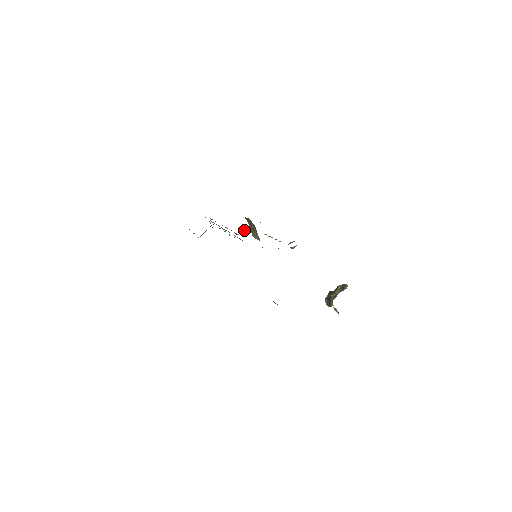
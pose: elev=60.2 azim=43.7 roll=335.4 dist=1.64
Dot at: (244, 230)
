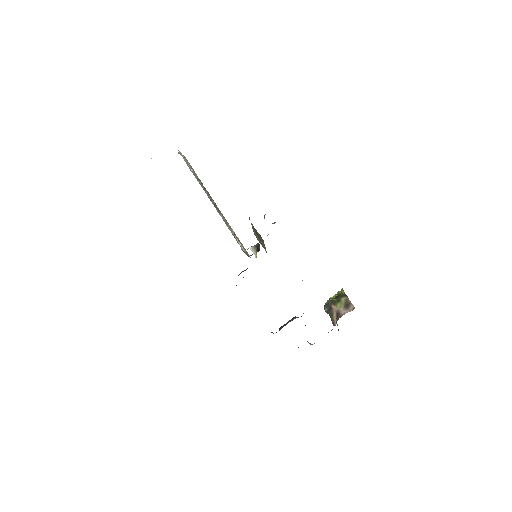
Dot at: (254, 253)
